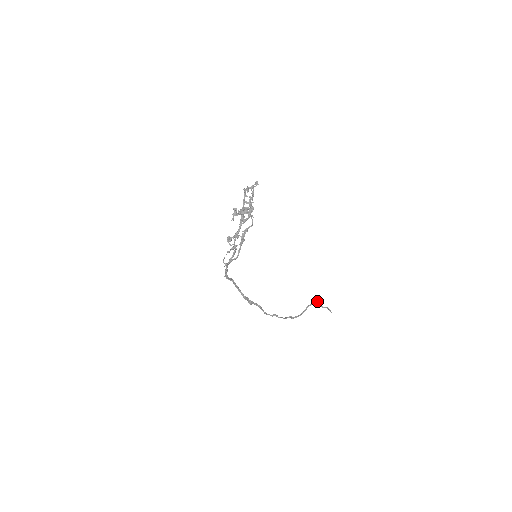
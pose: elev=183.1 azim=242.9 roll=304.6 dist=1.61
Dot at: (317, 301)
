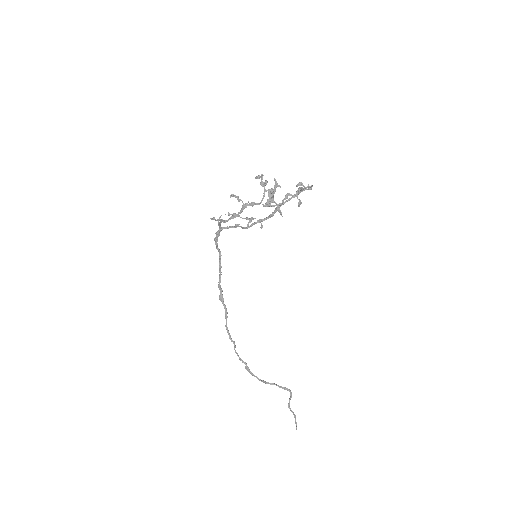
Dot at: (291, 394)
